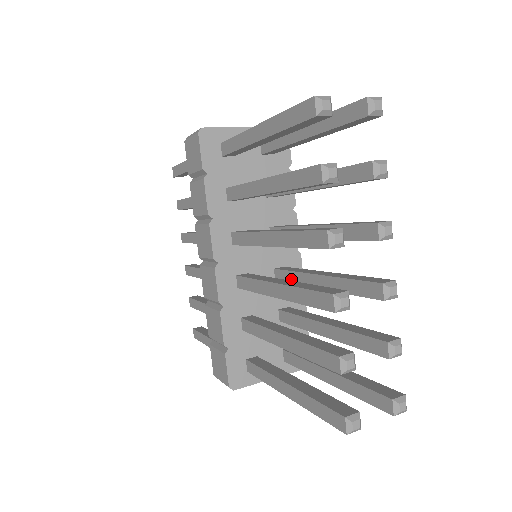
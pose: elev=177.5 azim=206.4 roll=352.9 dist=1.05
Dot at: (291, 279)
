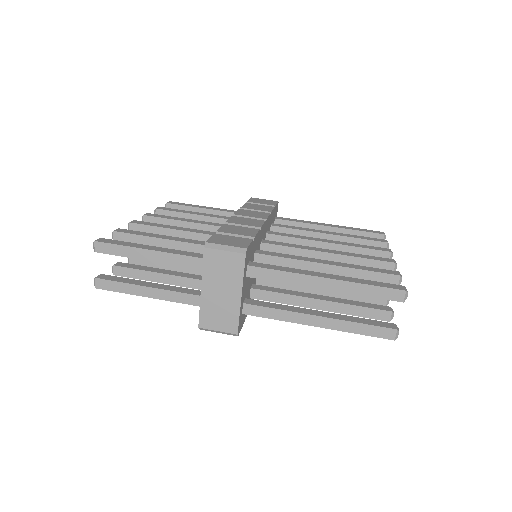
Dot at: occluded
